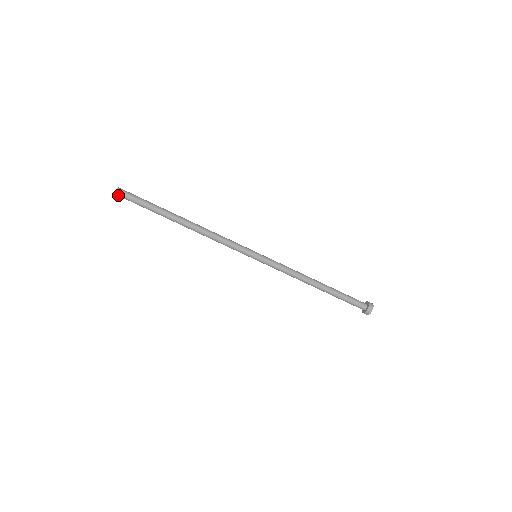
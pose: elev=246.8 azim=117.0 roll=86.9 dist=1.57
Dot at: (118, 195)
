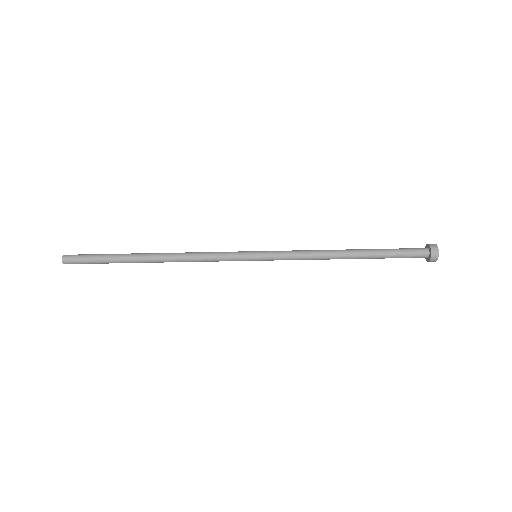
Dot at: (69, 263)
